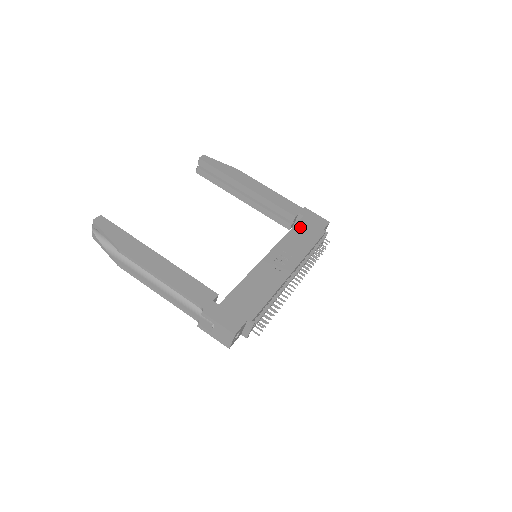
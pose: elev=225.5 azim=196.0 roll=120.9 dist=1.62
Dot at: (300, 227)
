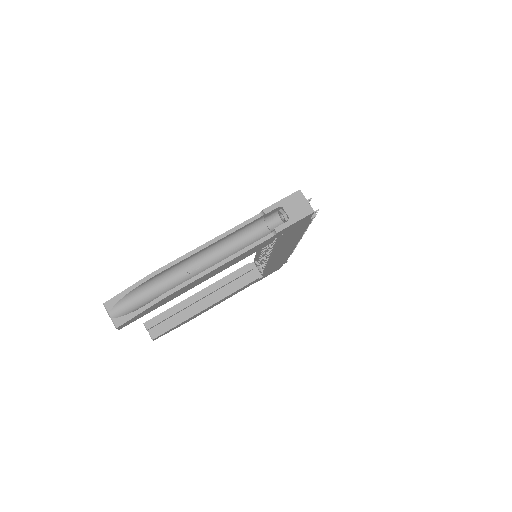
Dot at: occluded
